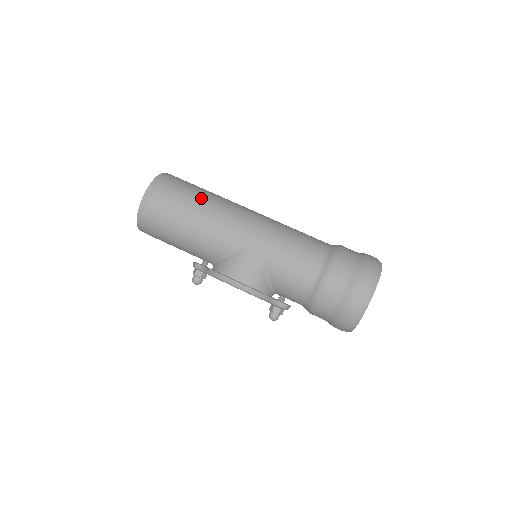
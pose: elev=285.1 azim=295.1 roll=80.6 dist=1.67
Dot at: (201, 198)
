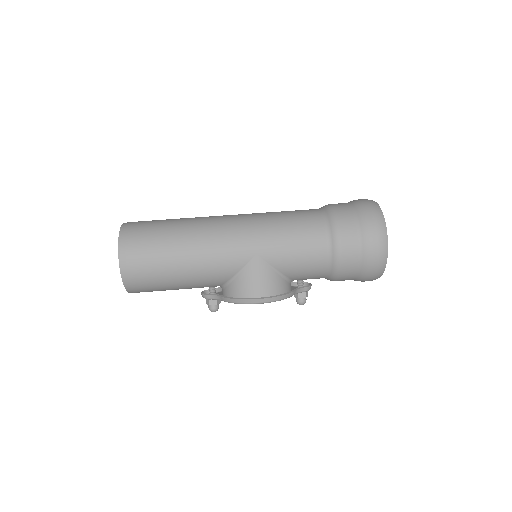
Dot at: (177, 236)
